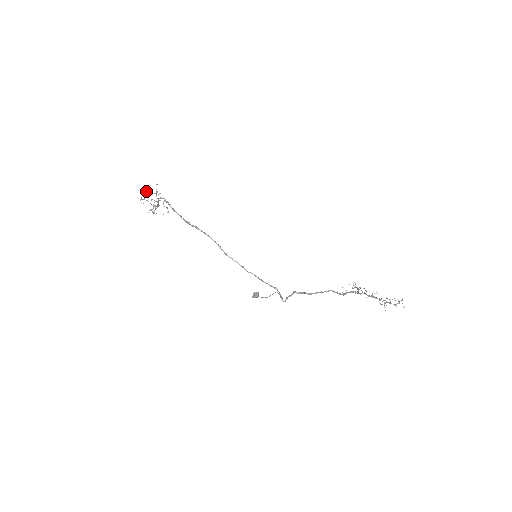
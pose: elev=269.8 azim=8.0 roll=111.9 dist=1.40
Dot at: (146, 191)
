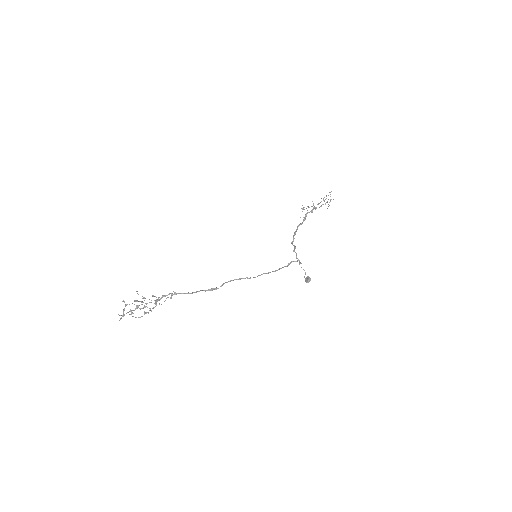
Dot at: (125, 306)
